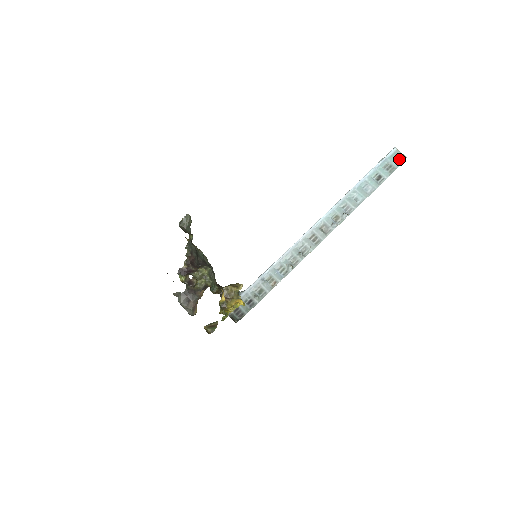
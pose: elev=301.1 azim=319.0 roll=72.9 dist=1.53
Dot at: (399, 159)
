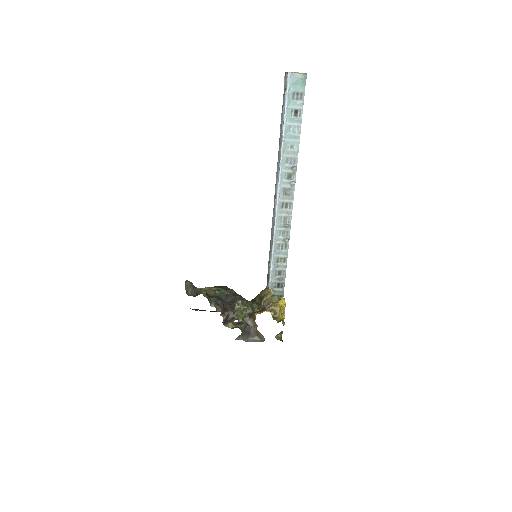
Dot at: (300, 81)
